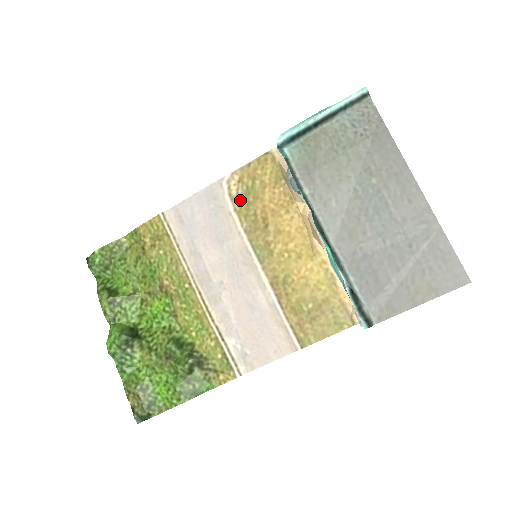
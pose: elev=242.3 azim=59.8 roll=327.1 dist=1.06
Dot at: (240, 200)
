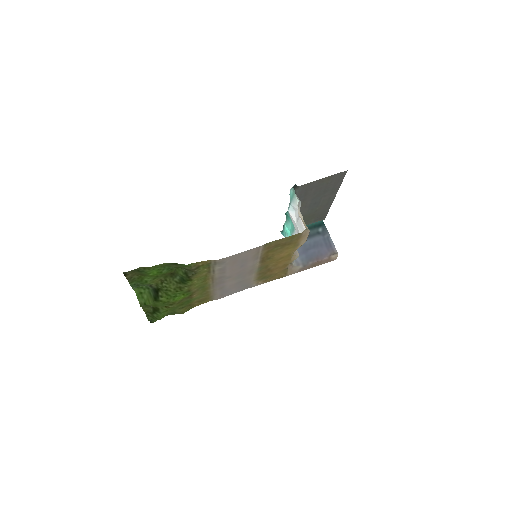
Dot at: (260, 279)
